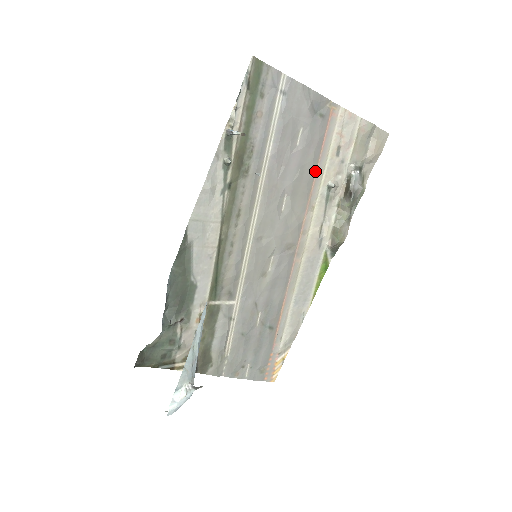
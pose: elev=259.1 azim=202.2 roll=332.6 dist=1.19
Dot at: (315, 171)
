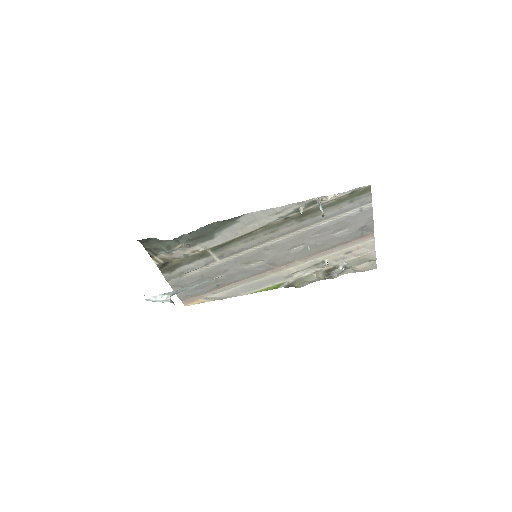
Dot at: (328, 249)
